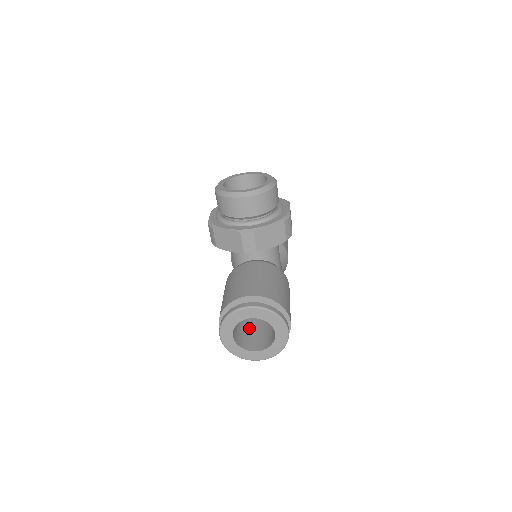
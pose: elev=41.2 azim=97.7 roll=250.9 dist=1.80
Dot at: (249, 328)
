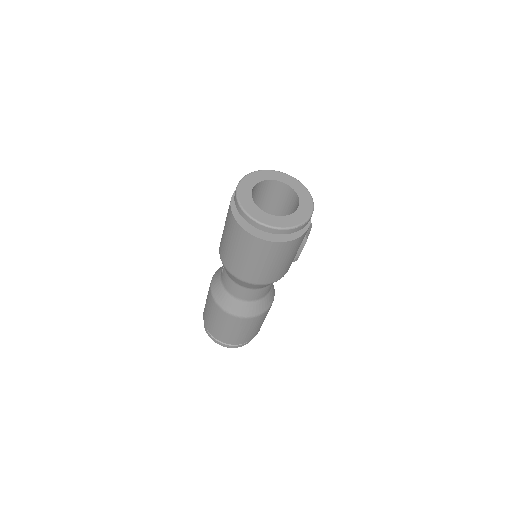
Dot at: occluded
